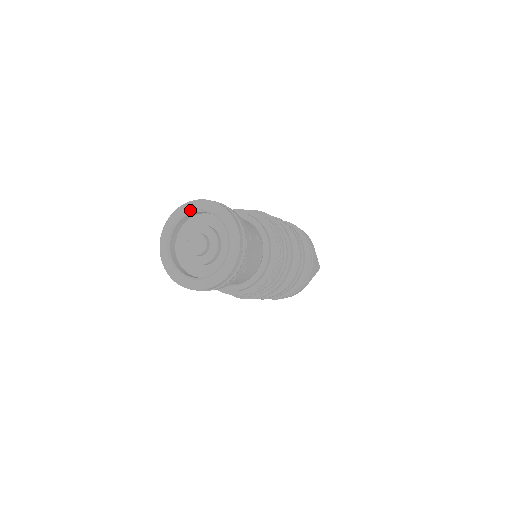
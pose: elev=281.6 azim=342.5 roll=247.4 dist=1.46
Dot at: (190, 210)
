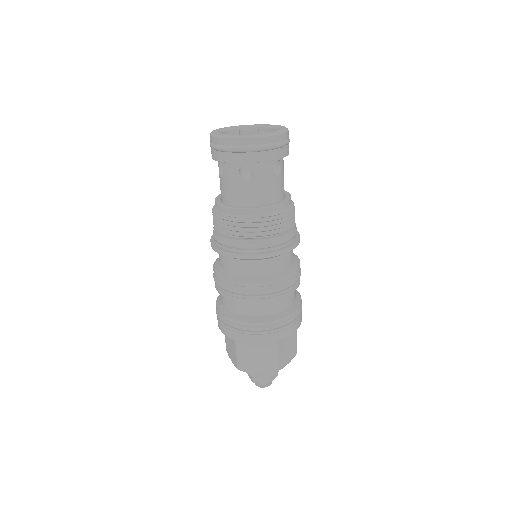
Dot at: (241, 126)
